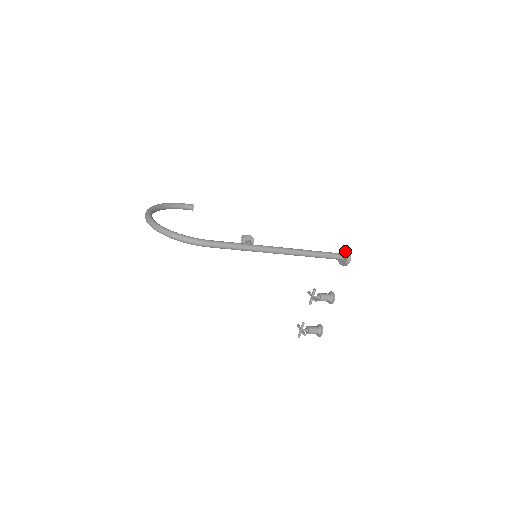
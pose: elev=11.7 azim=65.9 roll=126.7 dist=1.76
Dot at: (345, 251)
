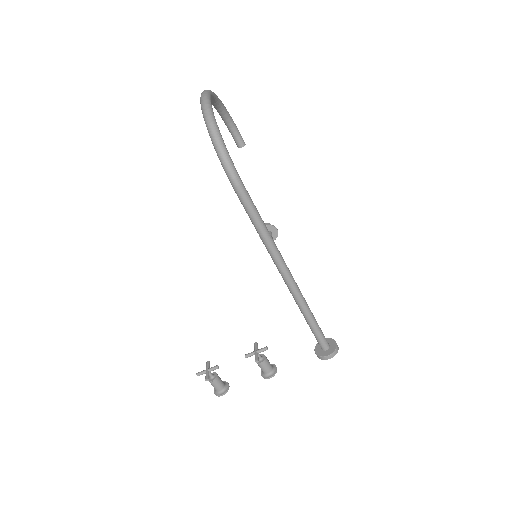
Dot at: (334, 344)
